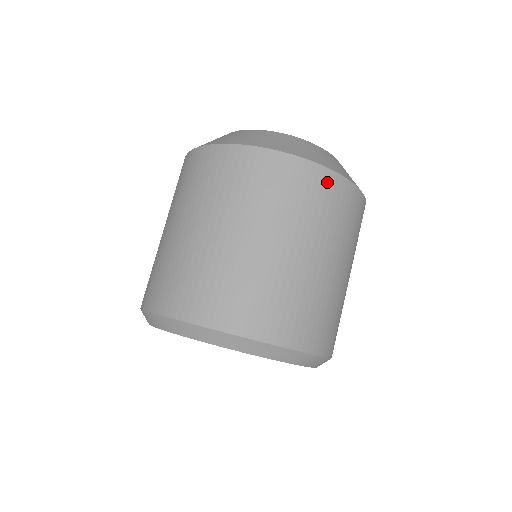
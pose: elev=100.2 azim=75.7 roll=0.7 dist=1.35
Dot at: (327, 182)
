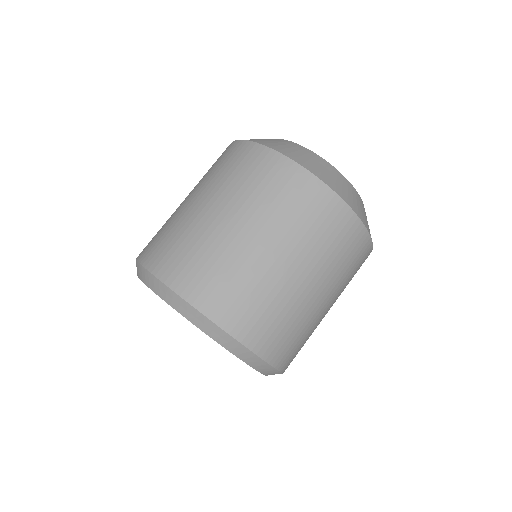
Dot at: (357, 235)
